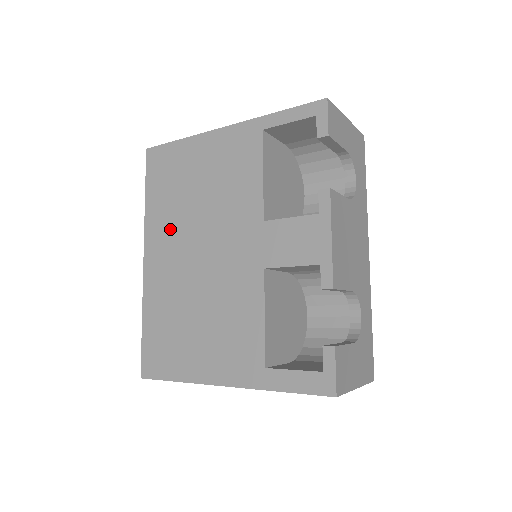
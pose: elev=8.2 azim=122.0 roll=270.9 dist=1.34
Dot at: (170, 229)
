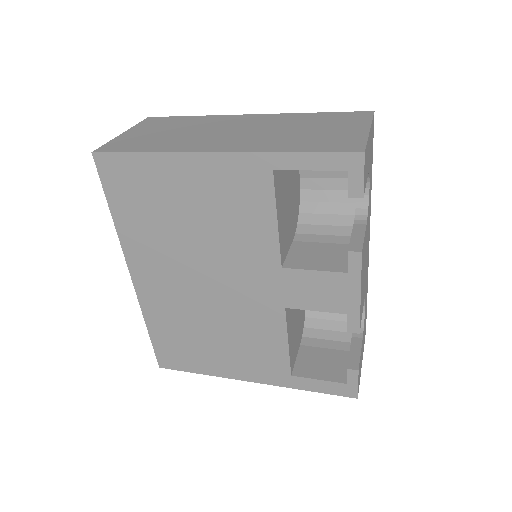
Dot at: (159, 254)
